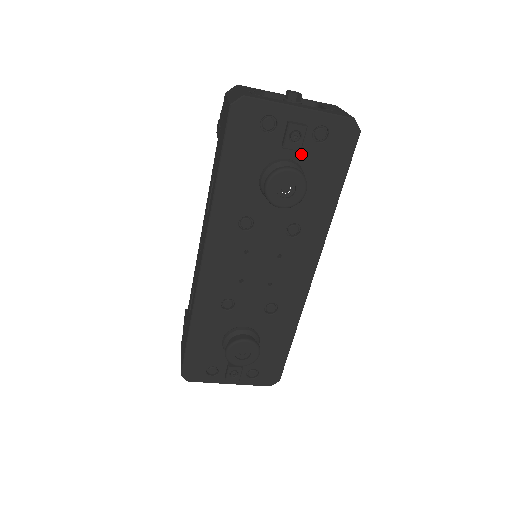
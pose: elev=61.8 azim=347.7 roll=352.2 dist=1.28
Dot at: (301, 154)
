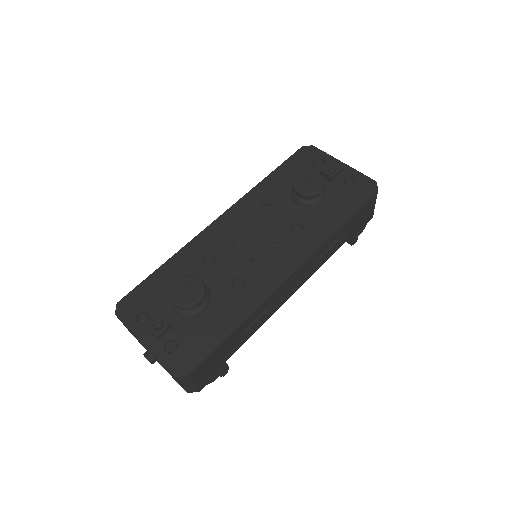
Dot at: (330, 185)
